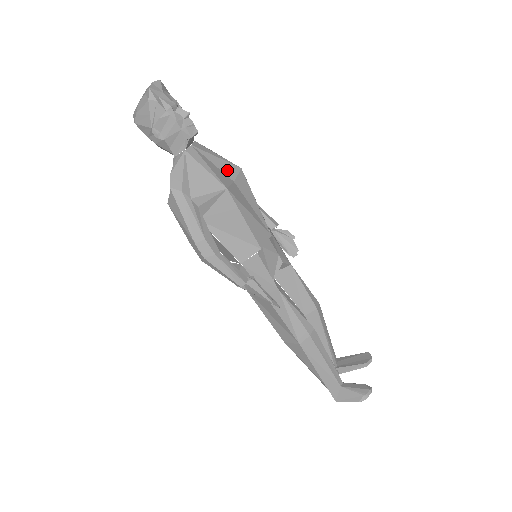
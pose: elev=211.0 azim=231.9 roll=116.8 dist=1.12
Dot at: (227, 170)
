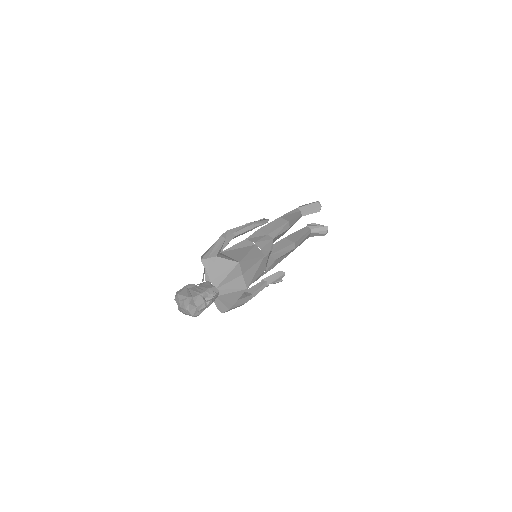
Dot at: (236, 274)
